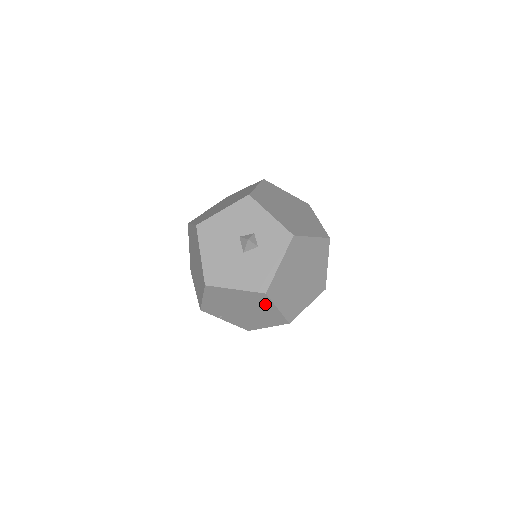
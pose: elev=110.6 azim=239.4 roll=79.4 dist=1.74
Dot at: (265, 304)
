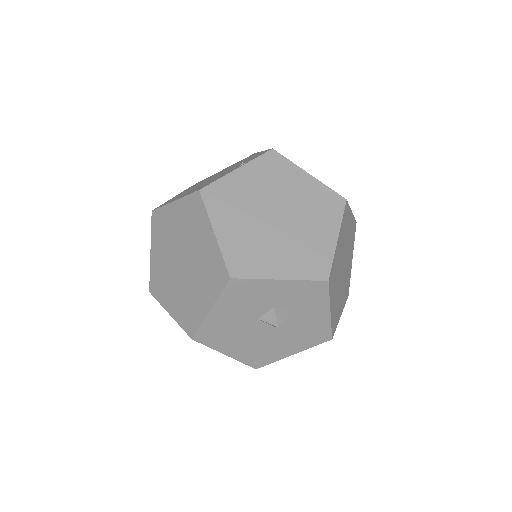
Dot at: occluded
